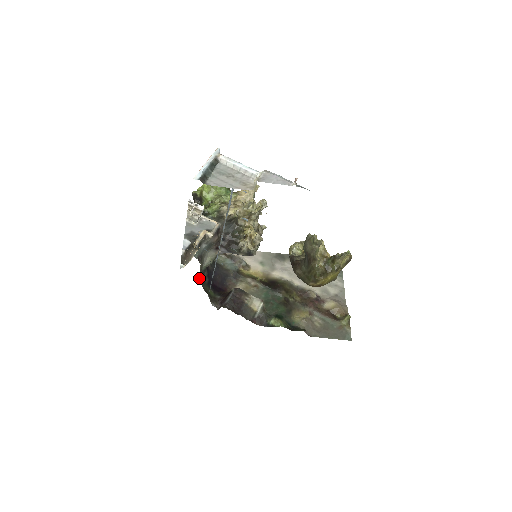
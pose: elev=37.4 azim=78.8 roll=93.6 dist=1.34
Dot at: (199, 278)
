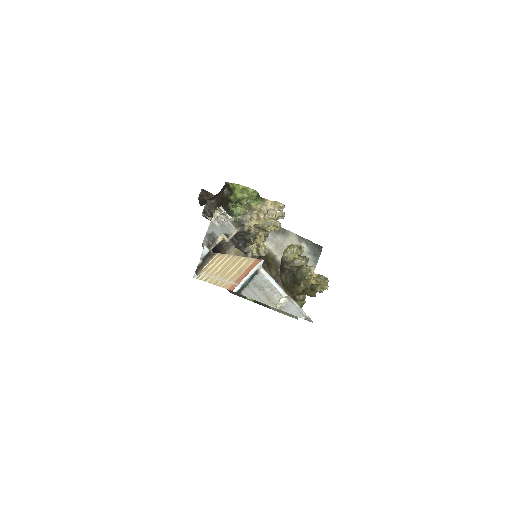
Dot at: occluded
